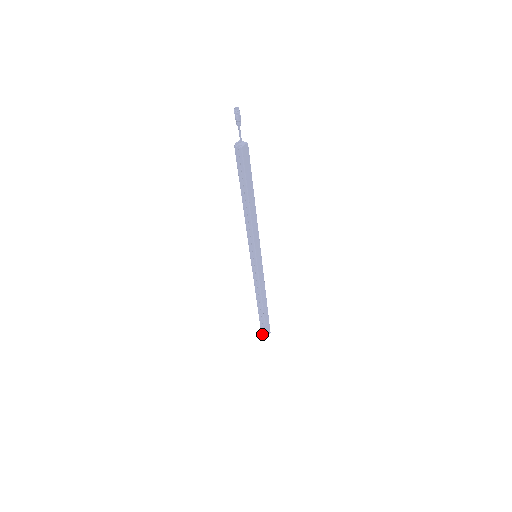
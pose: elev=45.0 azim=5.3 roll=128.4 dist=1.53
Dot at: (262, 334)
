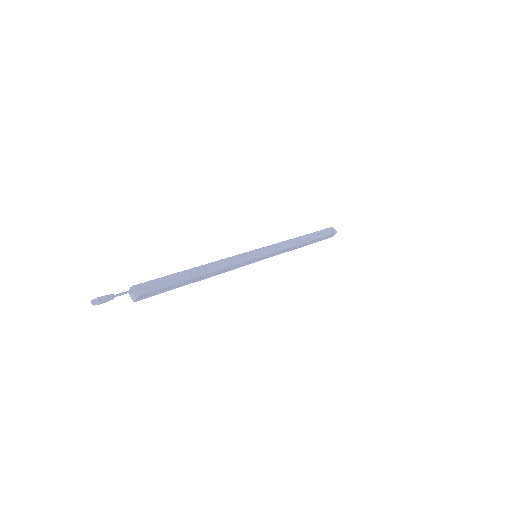
Dot at: occluded
